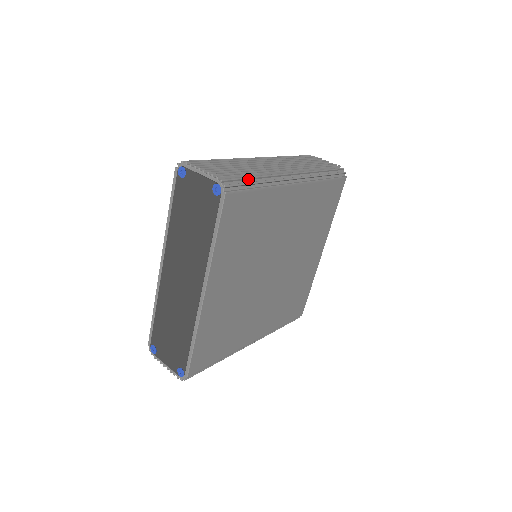
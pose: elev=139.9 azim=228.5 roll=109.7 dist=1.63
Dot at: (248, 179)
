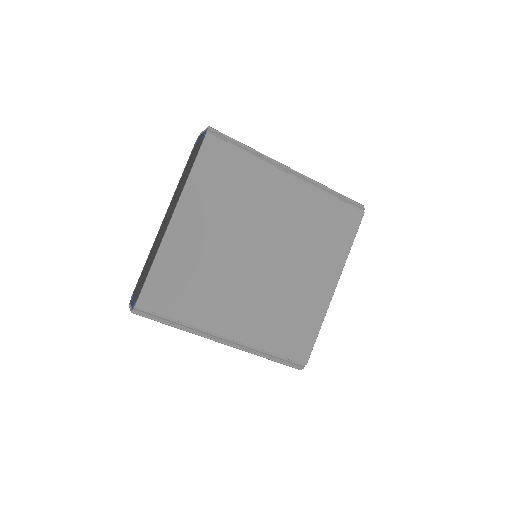
Dot at: (237, 142)
